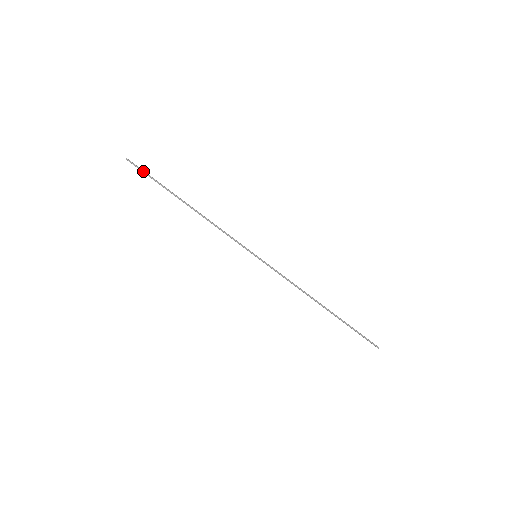
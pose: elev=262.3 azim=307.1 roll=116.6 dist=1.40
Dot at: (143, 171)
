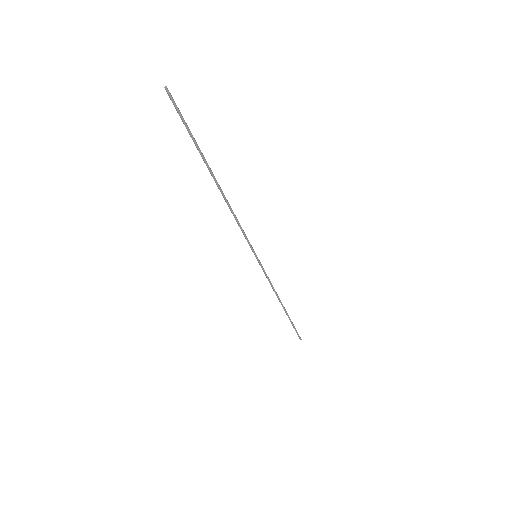
Dot at: (182, 119)
